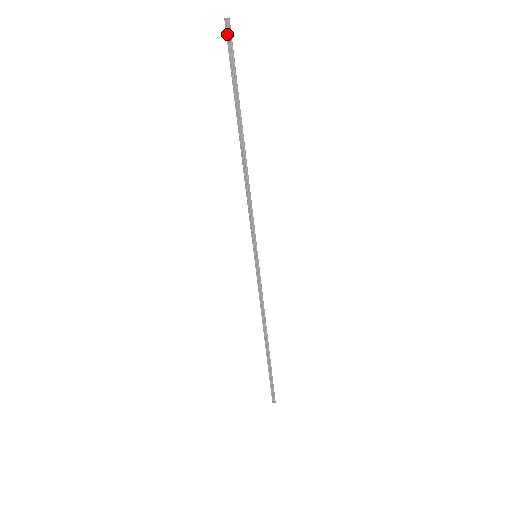
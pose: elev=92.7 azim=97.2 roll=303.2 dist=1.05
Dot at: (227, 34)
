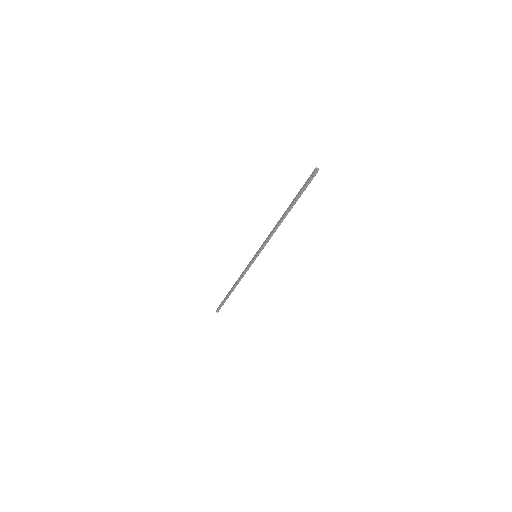
Dot at: (313, 175)
